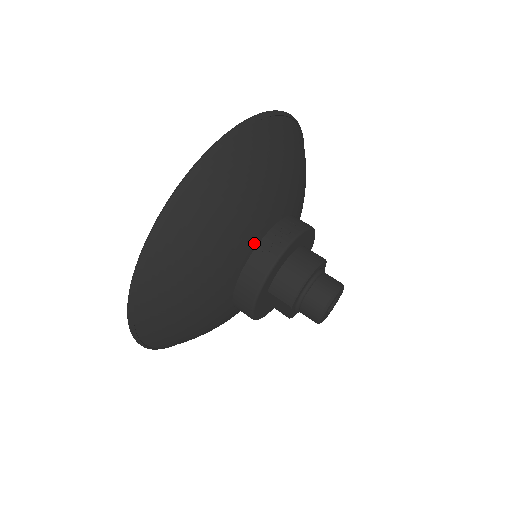
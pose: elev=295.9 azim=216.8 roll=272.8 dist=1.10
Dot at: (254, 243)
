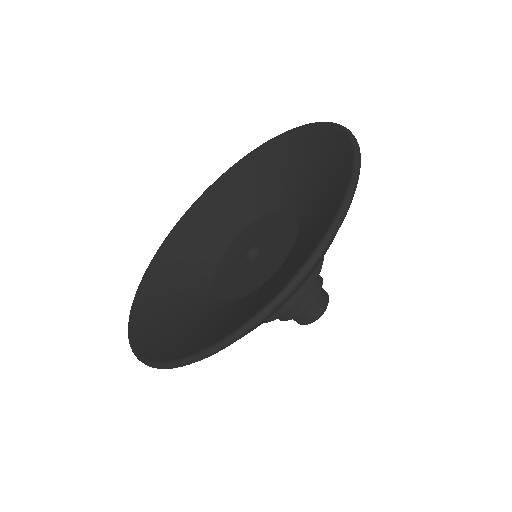
Dot at: occluded
